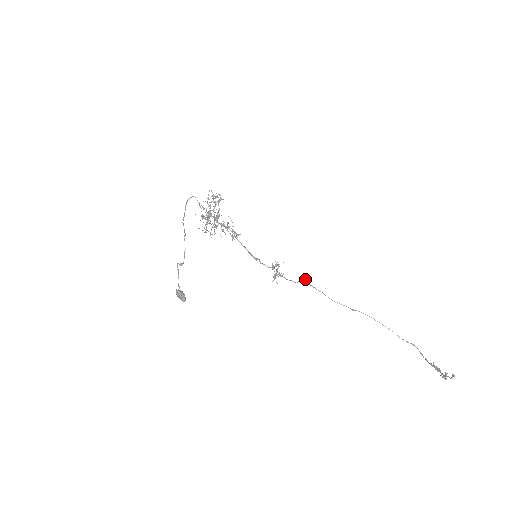
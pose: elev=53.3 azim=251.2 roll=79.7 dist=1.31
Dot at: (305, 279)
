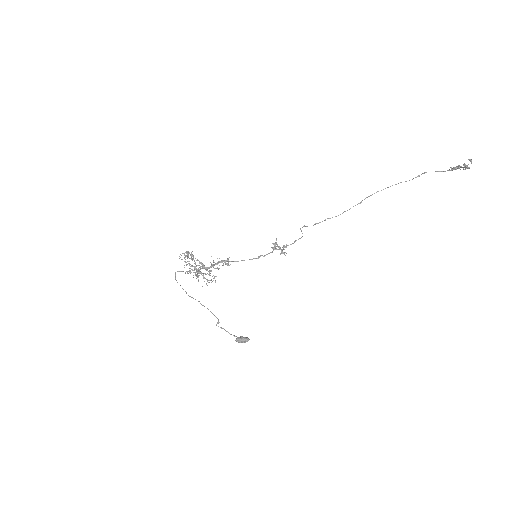
Dot at: occluded
